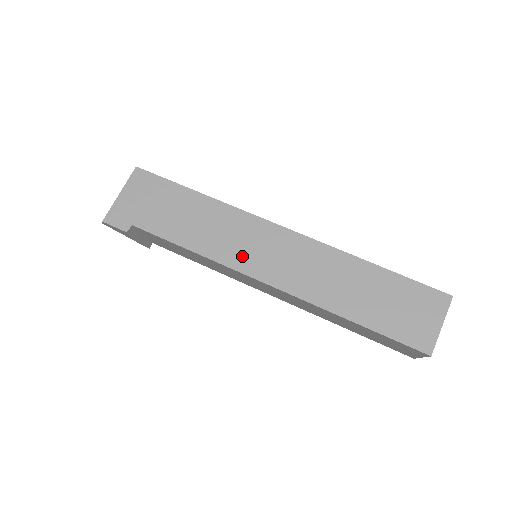
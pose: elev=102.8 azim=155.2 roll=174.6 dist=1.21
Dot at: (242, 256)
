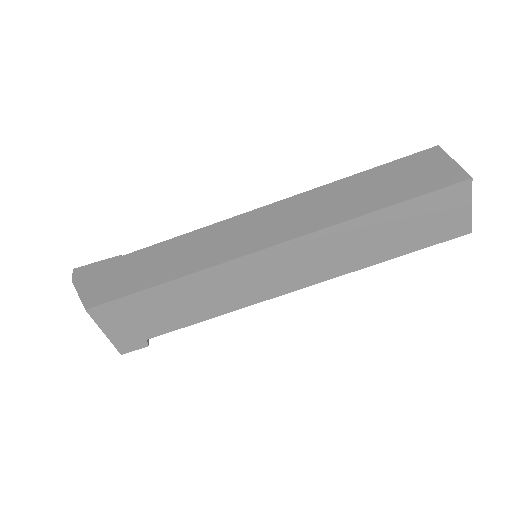
Dot at: (258, 290)
